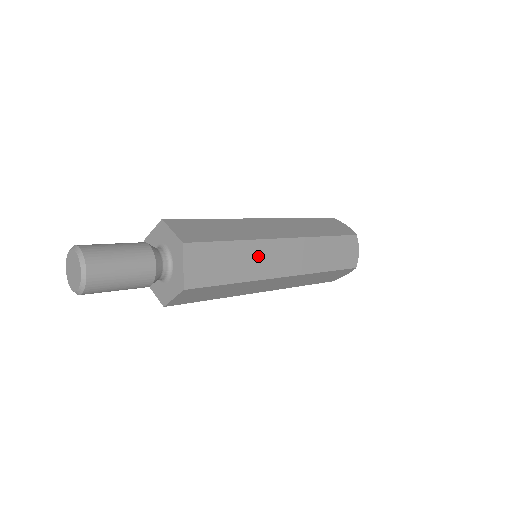
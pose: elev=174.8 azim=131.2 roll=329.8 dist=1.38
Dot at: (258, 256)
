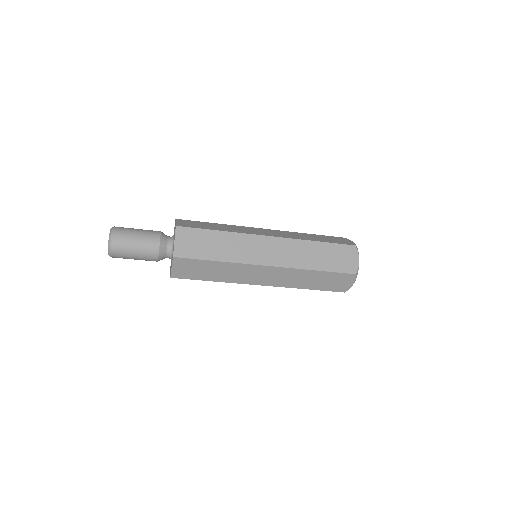
Dot at: (241, 245)
